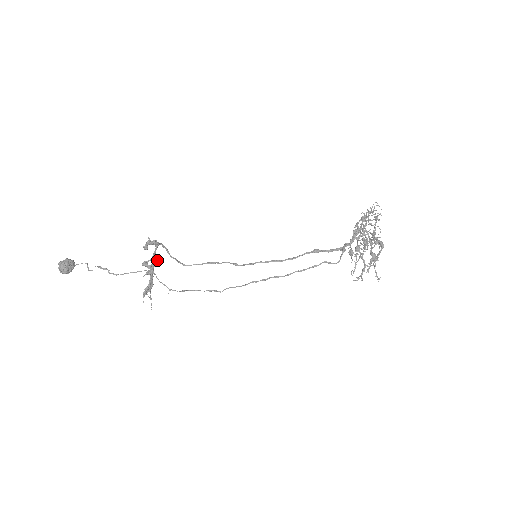
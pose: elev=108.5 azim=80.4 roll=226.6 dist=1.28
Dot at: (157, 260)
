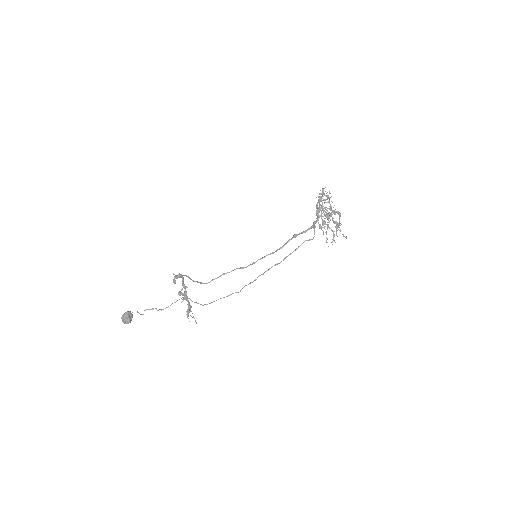
Dot at: (187, 287)
